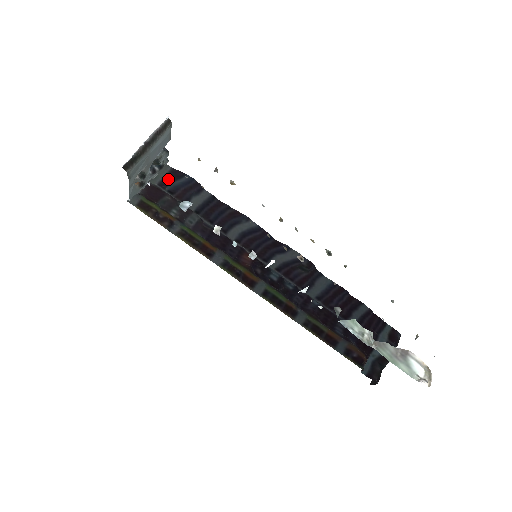
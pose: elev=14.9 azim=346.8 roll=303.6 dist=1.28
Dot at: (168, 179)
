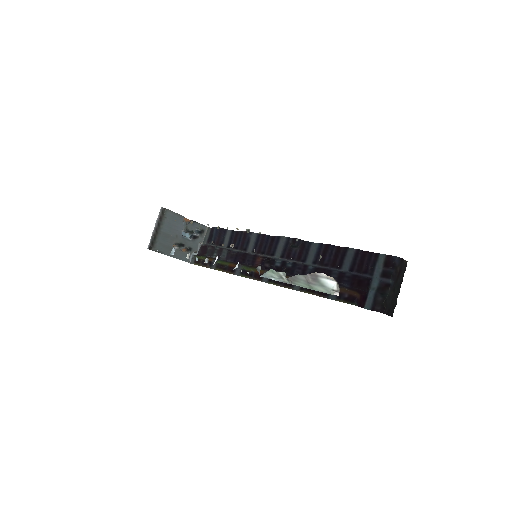
Dot at: (210, 236)
